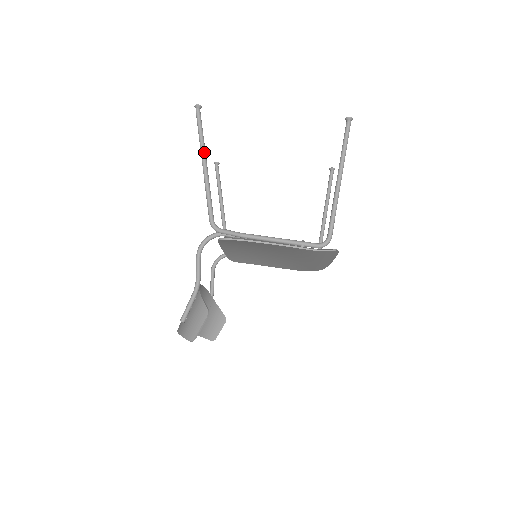
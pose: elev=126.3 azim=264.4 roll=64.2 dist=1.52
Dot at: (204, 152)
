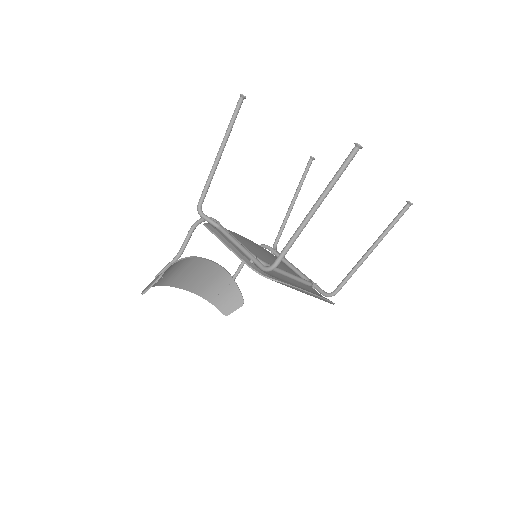
Dot at: (224, 140)
